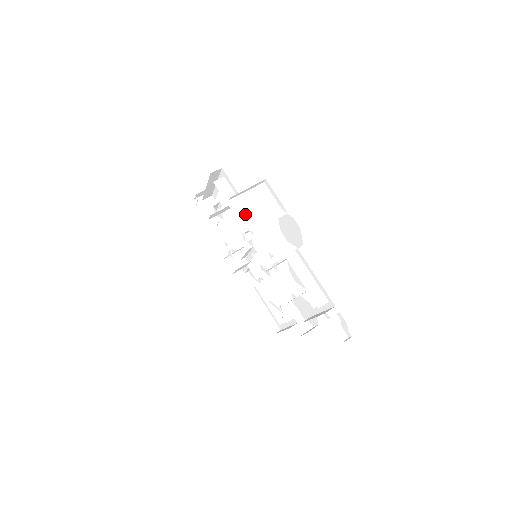
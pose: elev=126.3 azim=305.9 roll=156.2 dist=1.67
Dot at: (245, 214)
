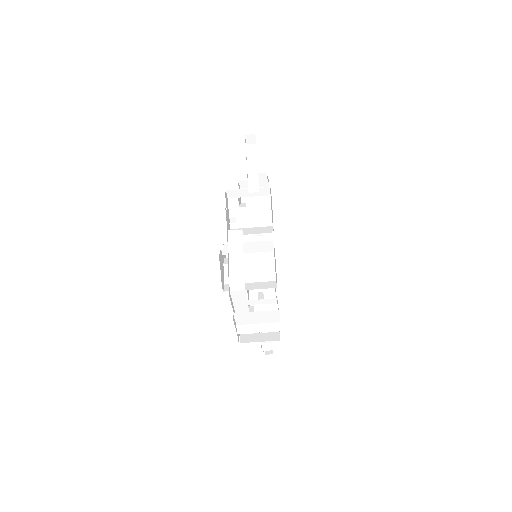
Dot at: (241, 320)
